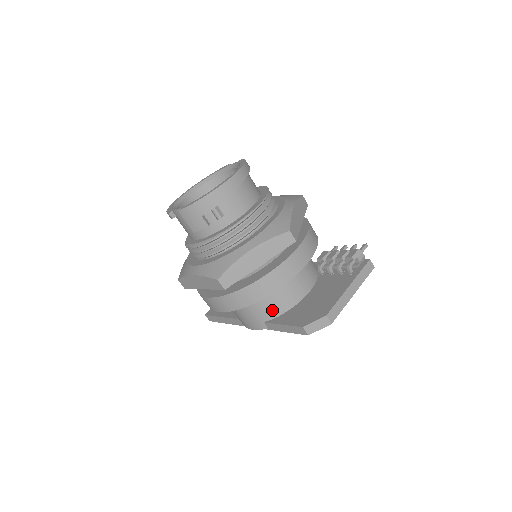
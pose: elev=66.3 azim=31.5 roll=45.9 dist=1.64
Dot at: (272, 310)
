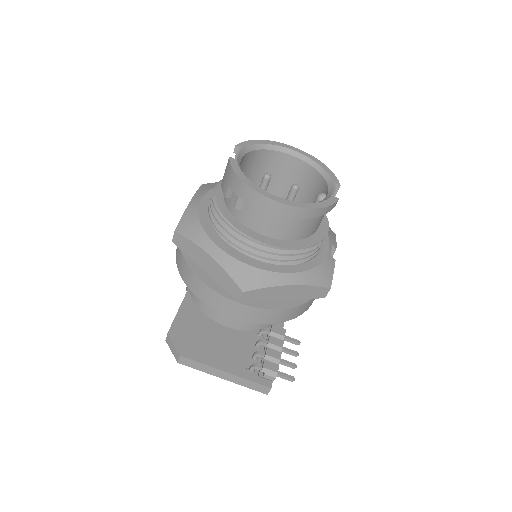
Dot at: occluded
